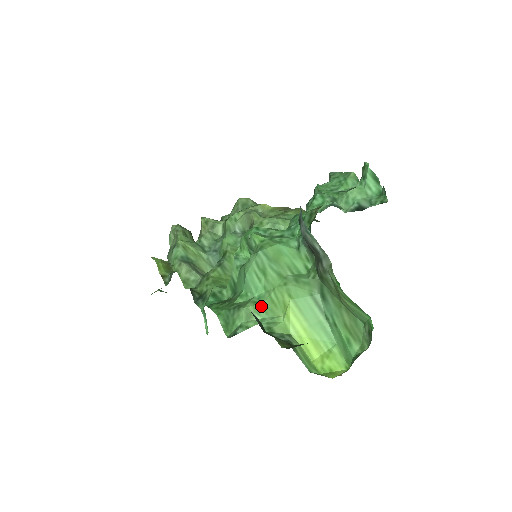
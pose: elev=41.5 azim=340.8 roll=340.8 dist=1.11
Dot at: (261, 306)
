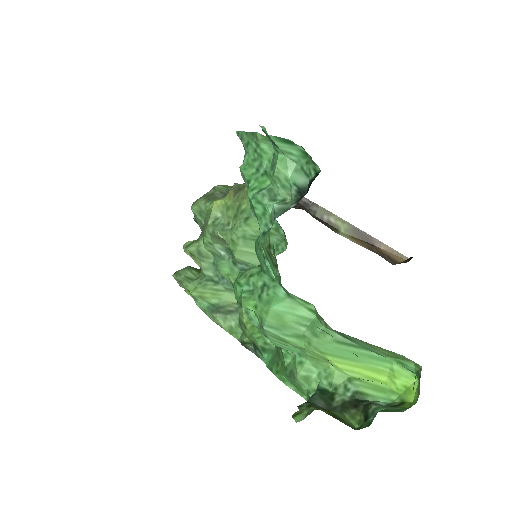
Dot at: (308, 364)
